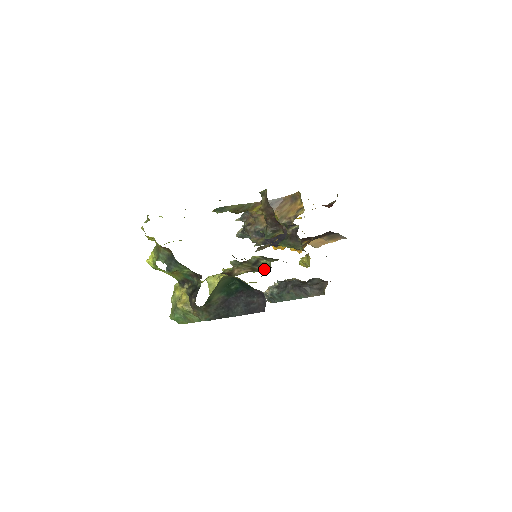
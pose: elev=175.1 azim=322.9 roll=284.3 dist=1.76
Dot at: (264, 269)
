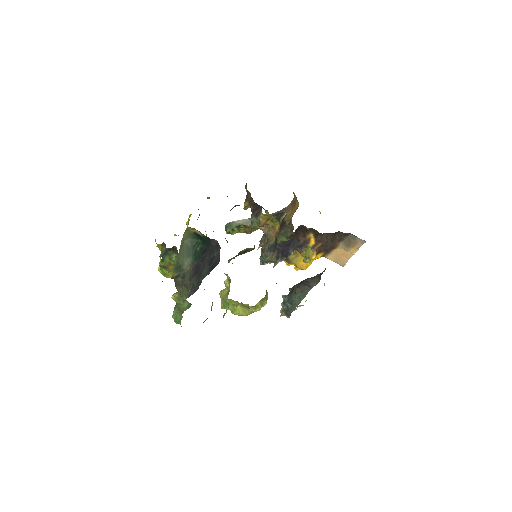
Dot at: (249, 251)
